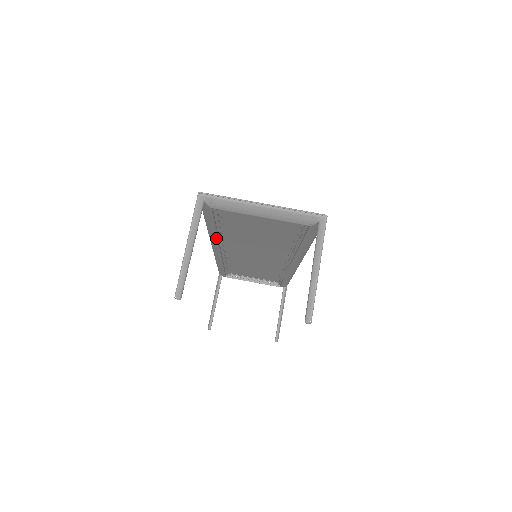
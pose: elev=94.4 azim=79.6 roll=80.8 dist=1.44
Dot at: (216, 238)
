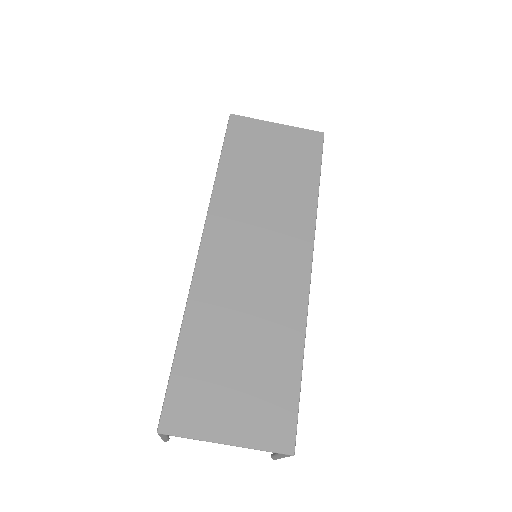
Dot at: occluded
